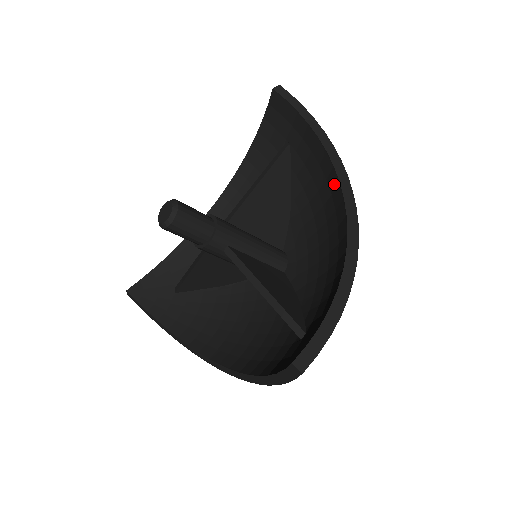
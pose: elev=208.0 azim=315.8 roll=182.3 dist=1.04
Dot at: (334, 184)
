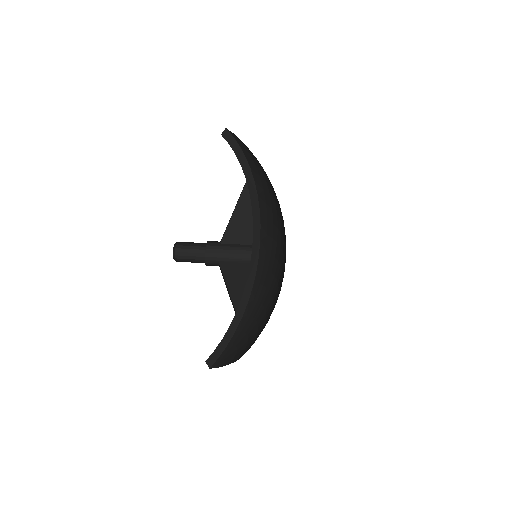
Dot at: occluded
